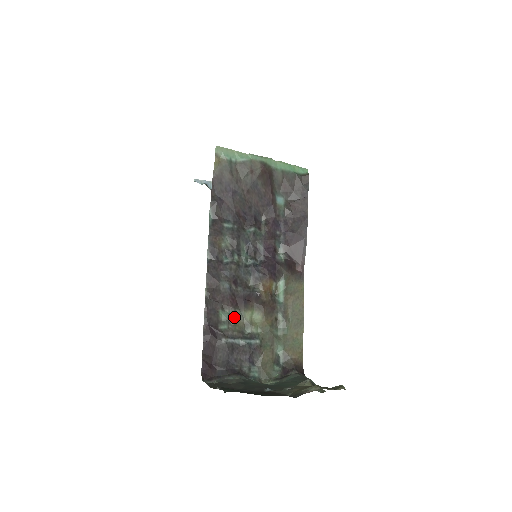
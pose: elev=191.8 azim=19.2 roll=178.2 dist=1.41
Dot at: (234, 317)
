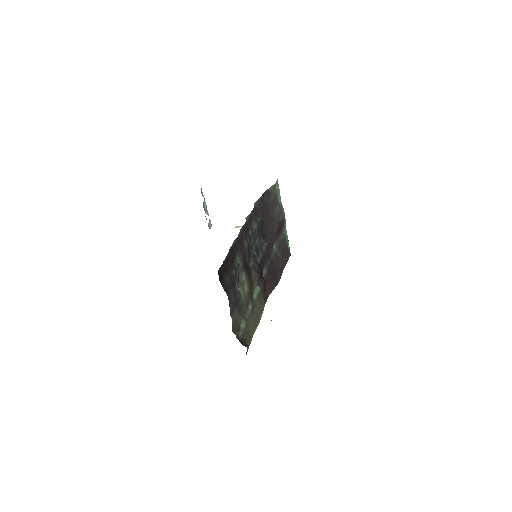
Dot at: (241, 268)
